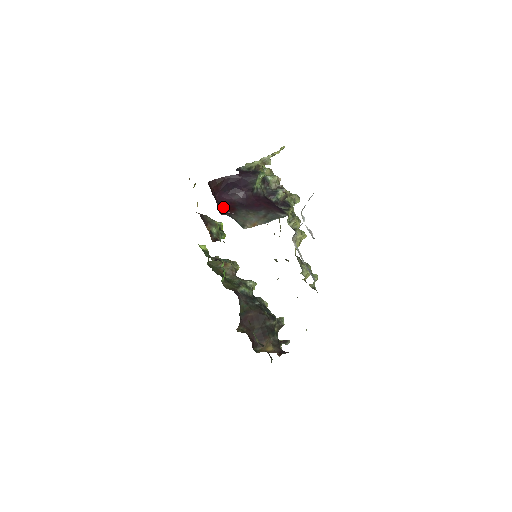
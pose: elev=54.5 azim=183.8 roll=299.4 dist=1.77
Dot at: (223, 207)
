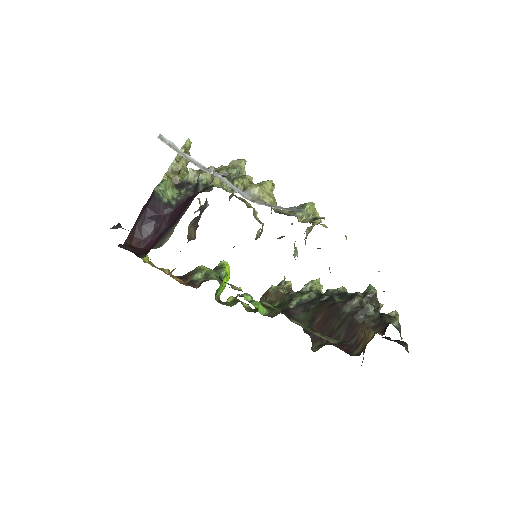
Dot at: (149, 249)
